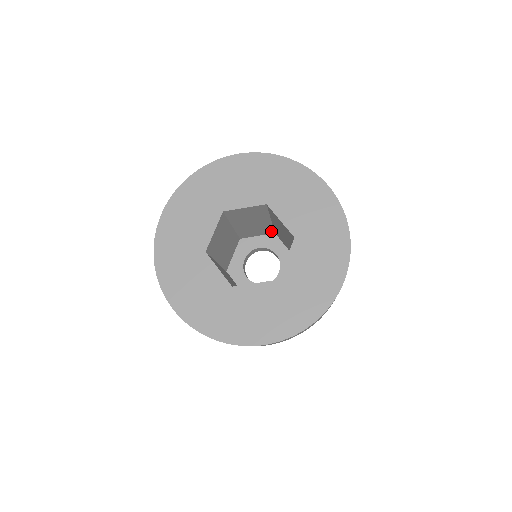
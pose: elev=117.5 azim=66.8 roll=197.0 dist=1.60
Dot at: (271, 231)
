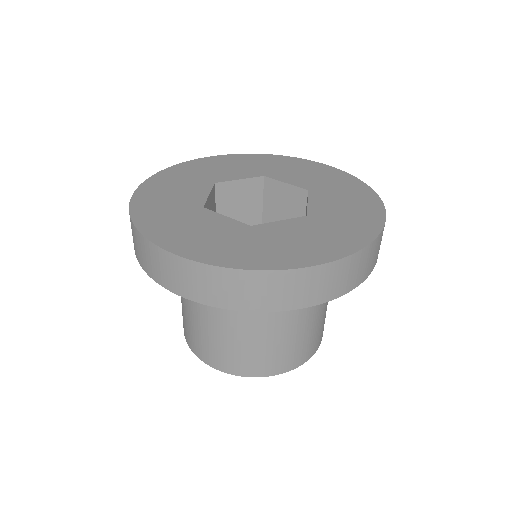
Dot at: occluded
